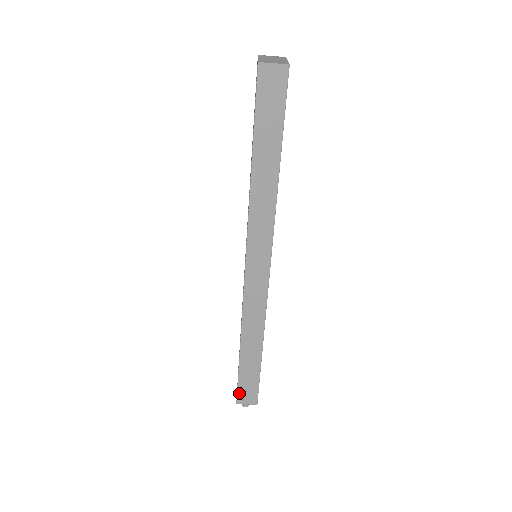
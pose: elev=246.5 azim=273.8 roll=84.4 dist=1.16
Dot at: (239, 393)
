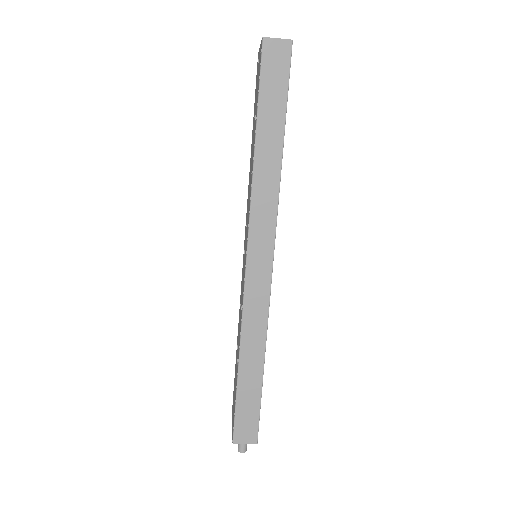
Dot at: (236, 427)
